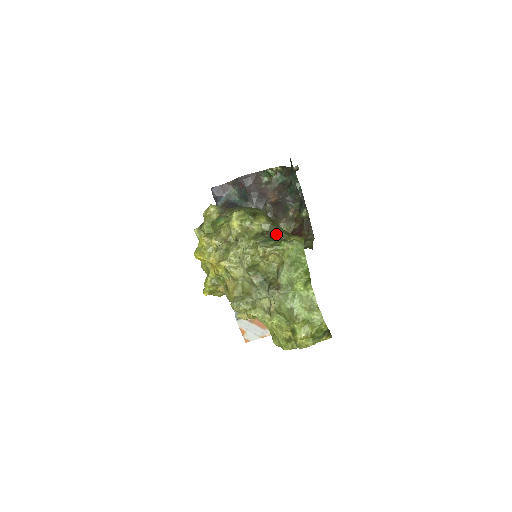
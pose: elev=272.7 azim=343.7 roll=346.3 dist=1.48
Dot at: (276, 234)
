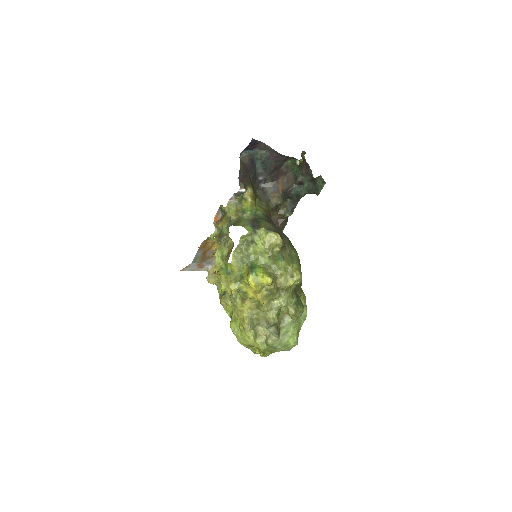
Dot at: (298, 290)
